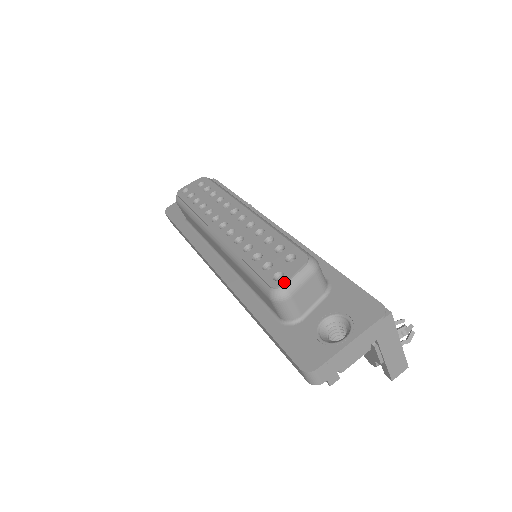
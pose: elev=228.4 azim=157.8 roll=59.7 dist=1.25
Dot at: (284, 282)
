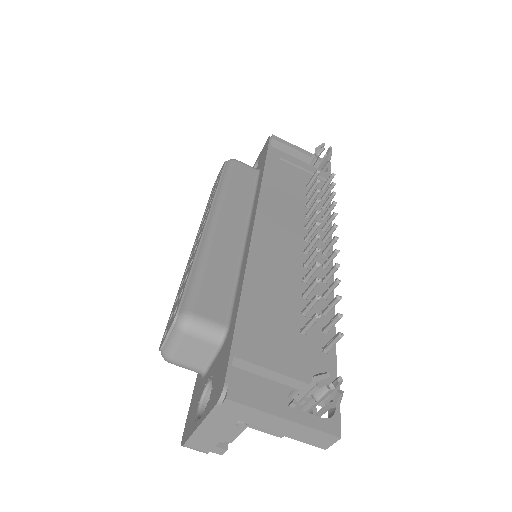
Dot at: (161, 345)
